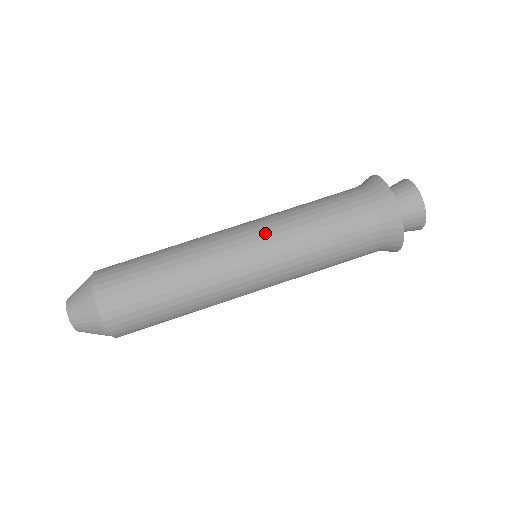
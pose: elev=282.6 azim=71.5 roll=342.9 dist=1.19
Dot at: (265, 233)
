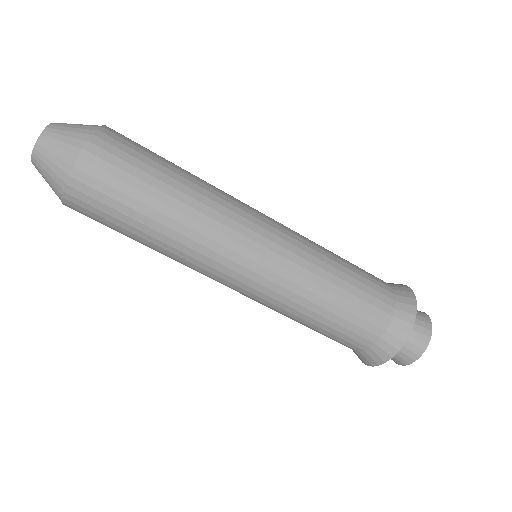
Dot at: (279, 269)
